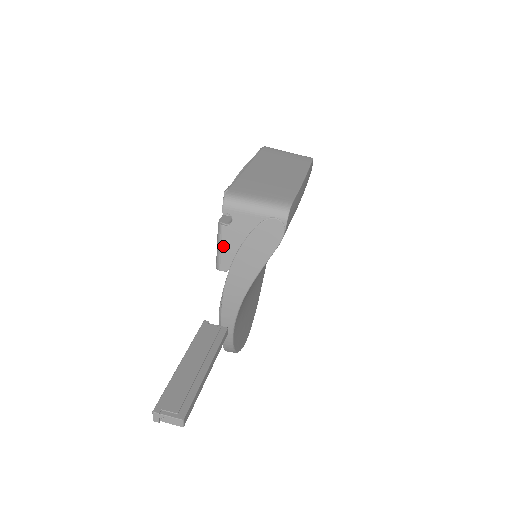
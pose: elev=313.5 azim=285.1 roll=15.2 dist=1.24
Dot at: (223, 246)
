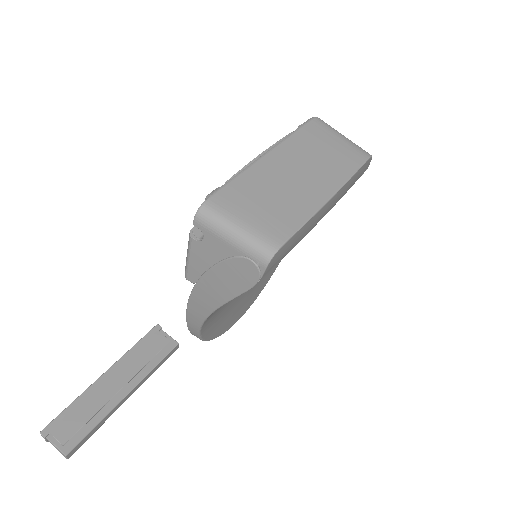
Dot at: (191, 258)
